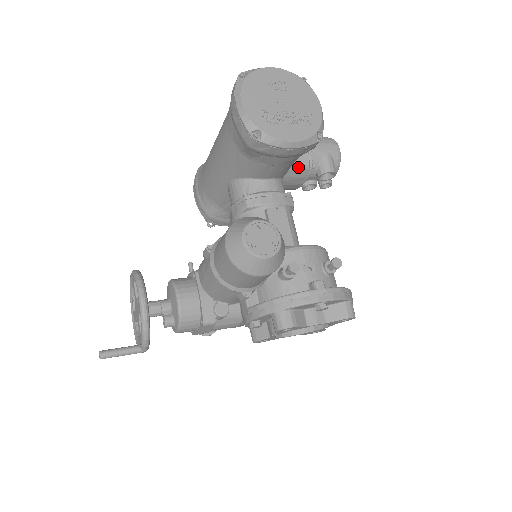
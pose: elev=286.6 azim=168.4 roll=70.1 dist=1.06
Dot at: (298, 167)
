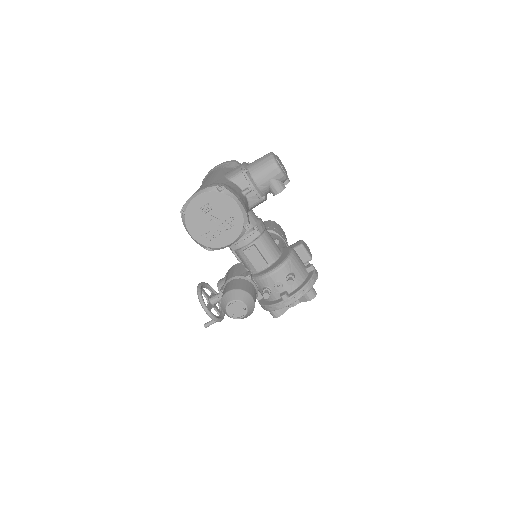
Dot at: (254, 206)
